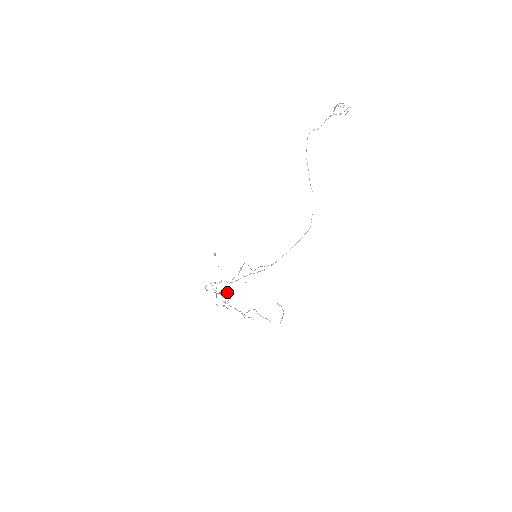
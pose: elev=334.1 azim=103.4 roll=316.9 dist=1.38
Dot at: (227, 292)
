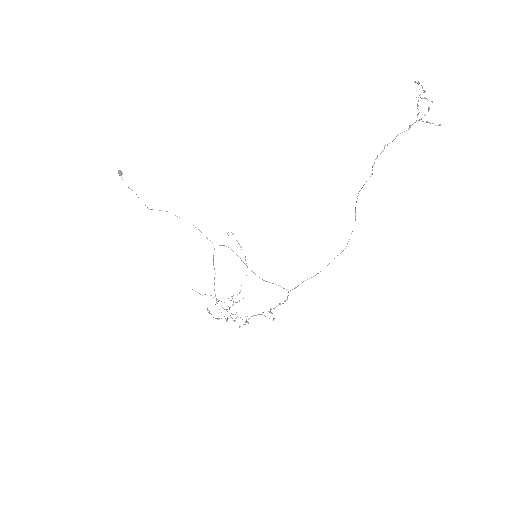
Dot at: occluded
